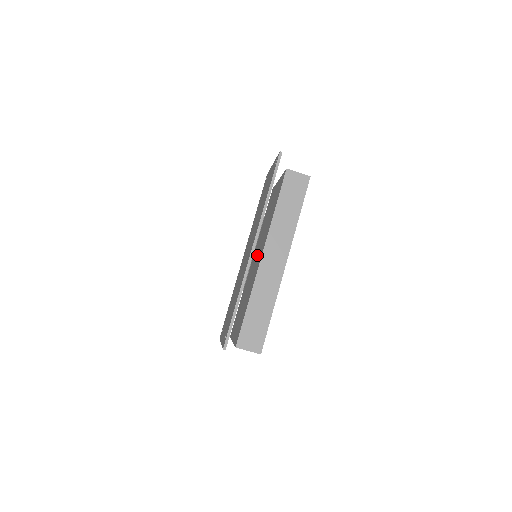
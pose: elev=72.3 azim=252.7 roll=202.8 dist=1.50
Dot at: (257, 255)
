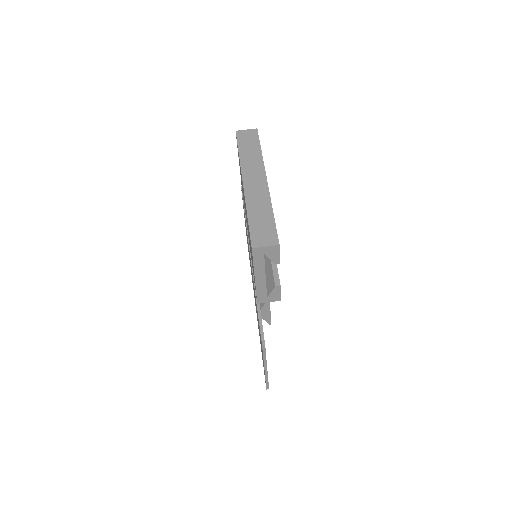
Dot at: occluded
